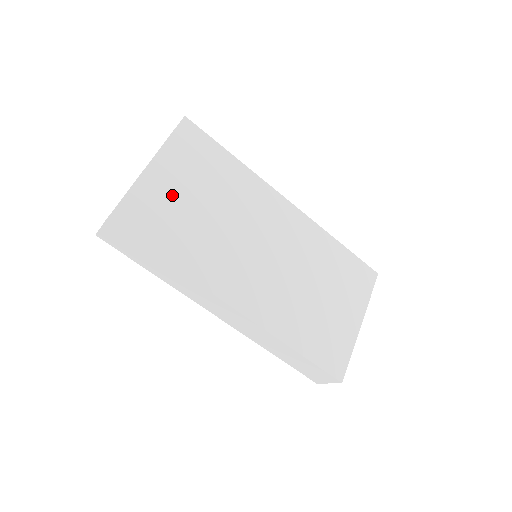
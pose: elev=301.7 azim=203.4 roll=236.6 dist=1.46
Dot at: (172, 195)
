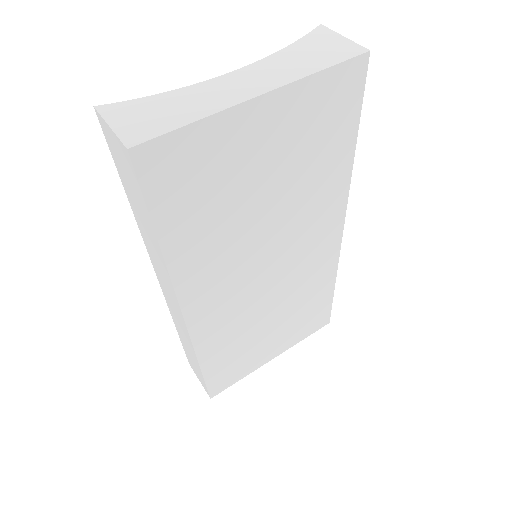
Dot at: (246, 159)
